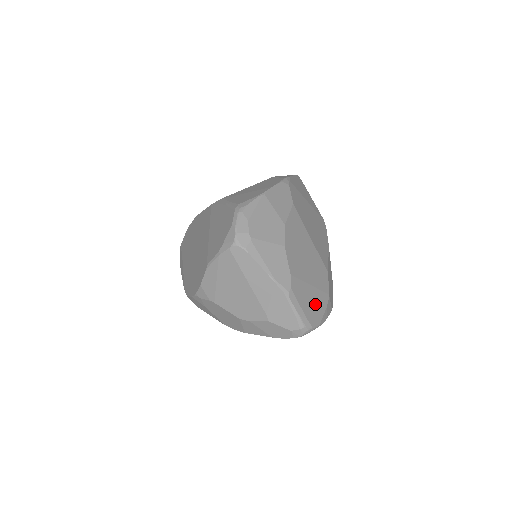
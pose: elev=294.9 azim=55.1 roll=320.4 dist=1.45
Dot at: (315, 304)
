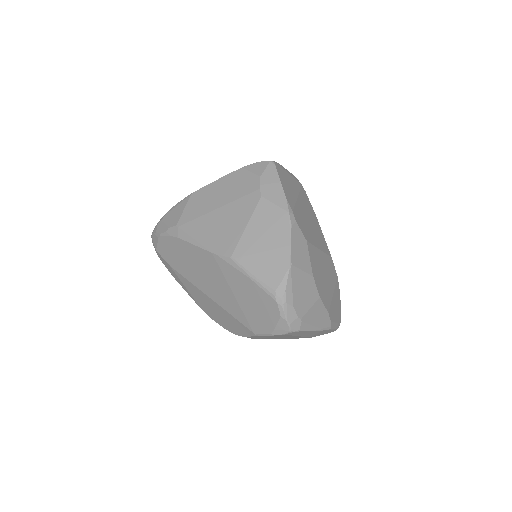
Dot at: (337, 302)
